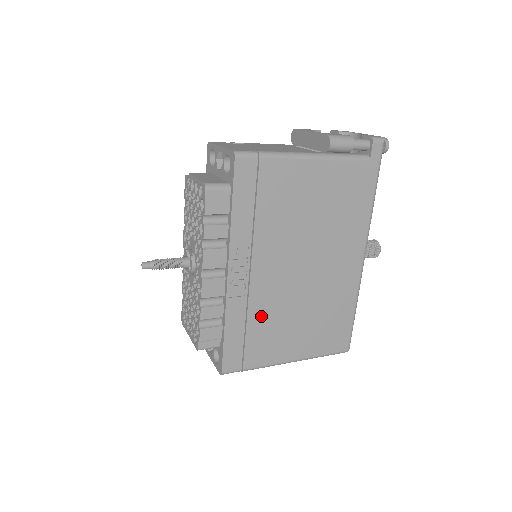
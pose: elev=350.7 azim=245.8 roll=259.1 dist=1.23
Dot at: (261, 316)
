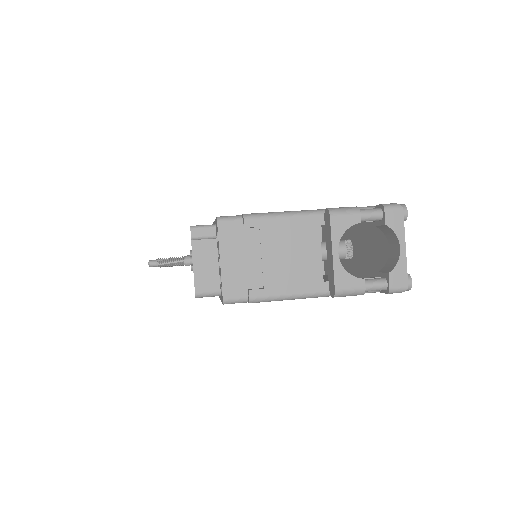
Dot at: occluded
